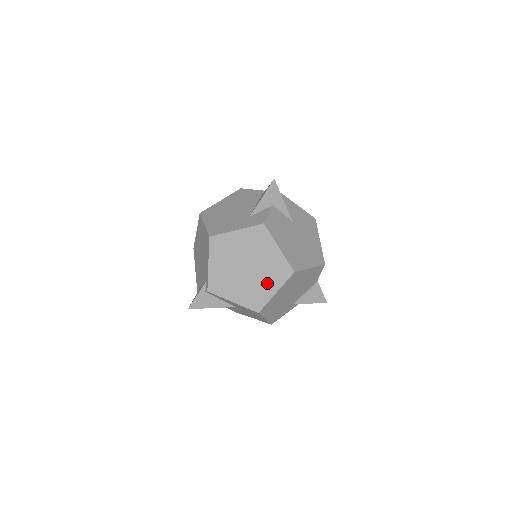
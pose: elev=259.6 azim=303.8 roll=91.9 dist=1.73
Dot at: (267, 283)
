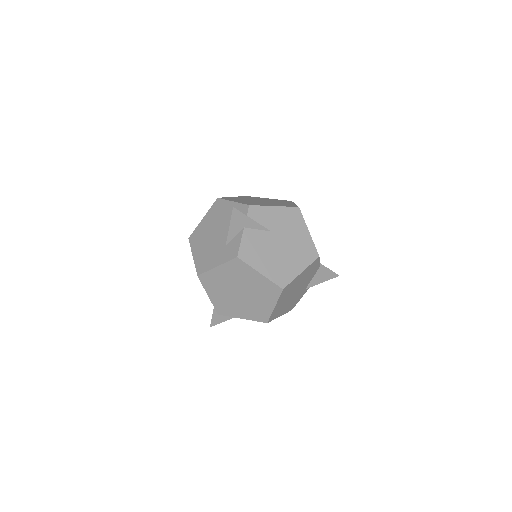
Dot at: (263, 301)
